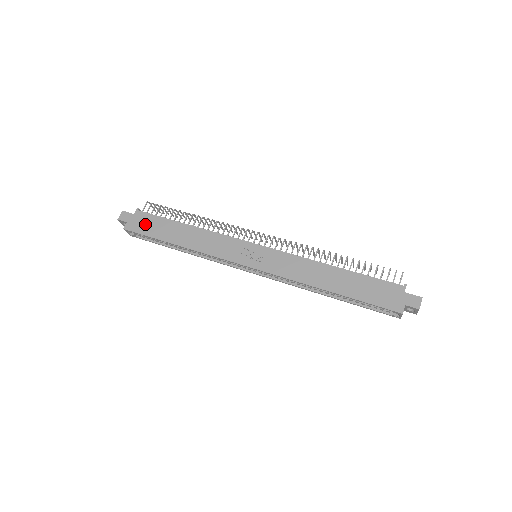
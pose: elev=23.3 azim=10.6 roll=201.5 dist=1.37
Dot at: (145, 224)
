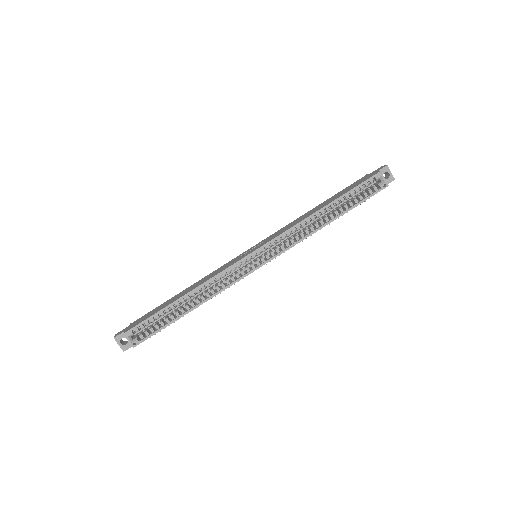
Dot at: (144, 318)
